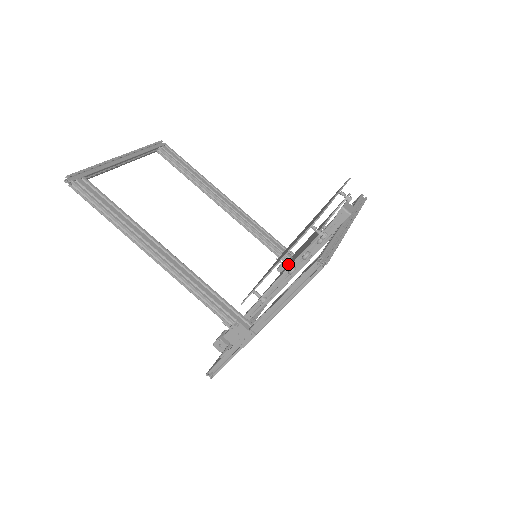
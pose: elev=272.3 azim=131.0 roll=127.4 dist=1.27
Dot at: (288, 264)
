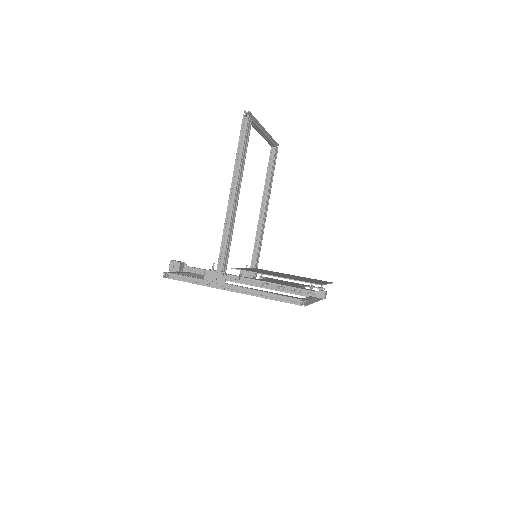
Dot at: (269, 280)
